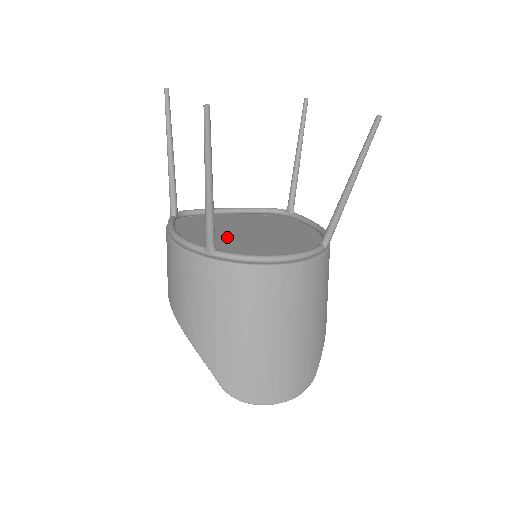
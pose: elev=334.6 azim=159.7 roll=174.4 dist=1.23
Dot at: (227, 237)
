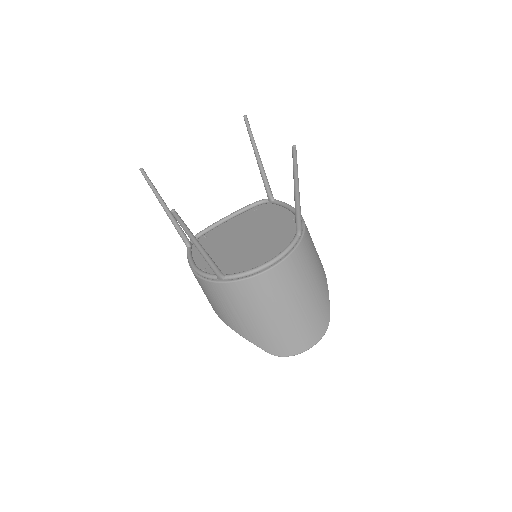
Dot at: (230, 252)
